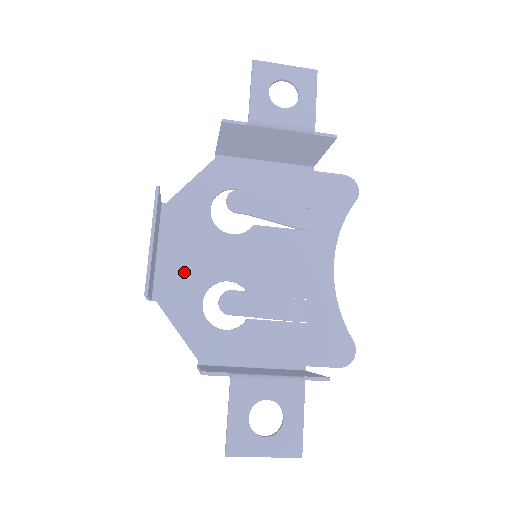
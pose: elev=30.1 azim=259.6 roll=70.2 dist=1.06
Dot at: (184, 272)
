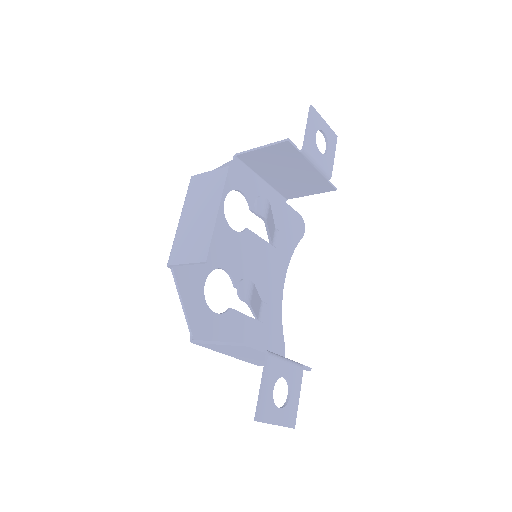
Dot at: occluded
